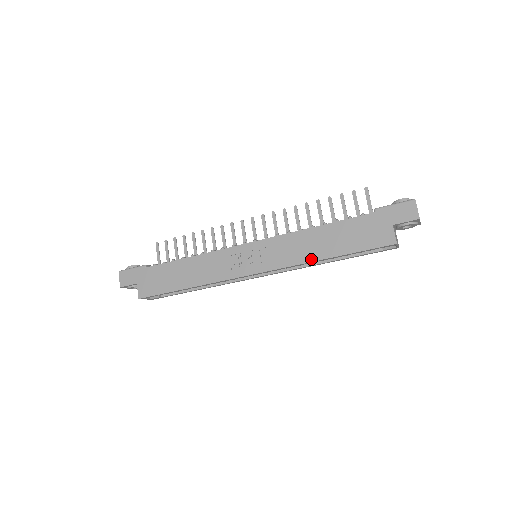
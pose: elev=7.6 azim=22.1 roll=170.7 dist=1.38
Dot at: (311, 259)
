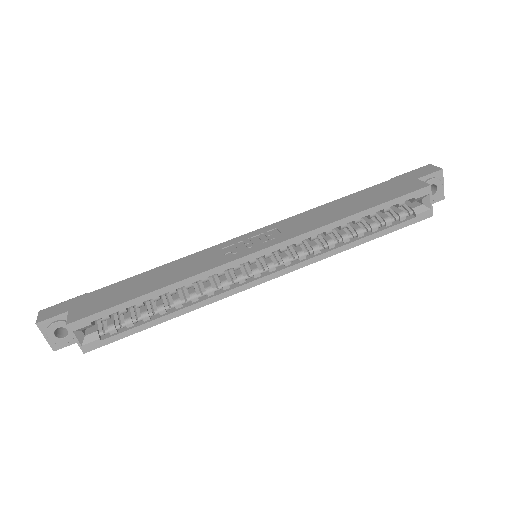
Dot at: (334, 220)
